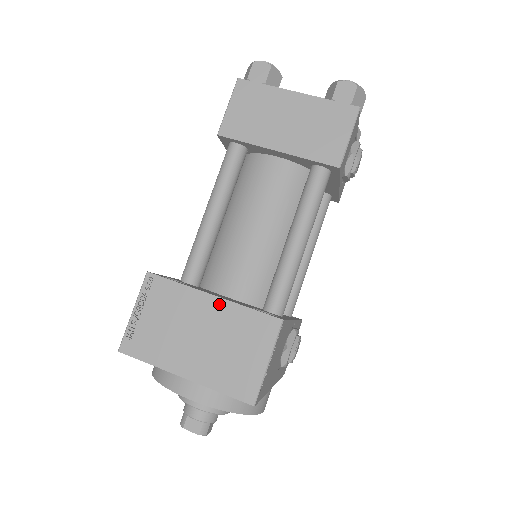
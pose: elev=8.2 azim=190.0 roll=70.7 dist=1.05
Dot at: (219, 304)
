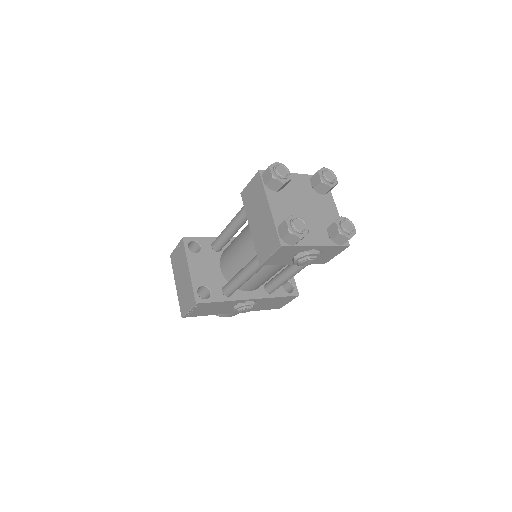
Dot at: (189, 275)
